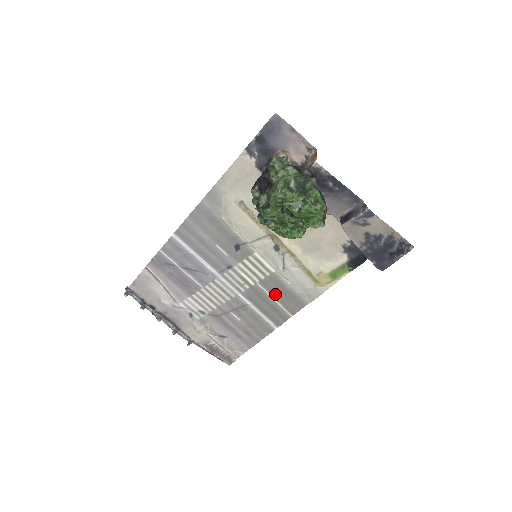
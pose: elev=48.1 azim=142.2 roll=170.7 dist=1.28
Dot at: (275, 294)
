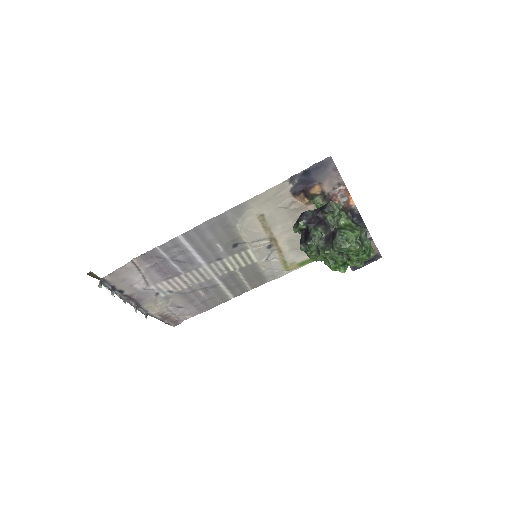
Dot at: (247, 276)
